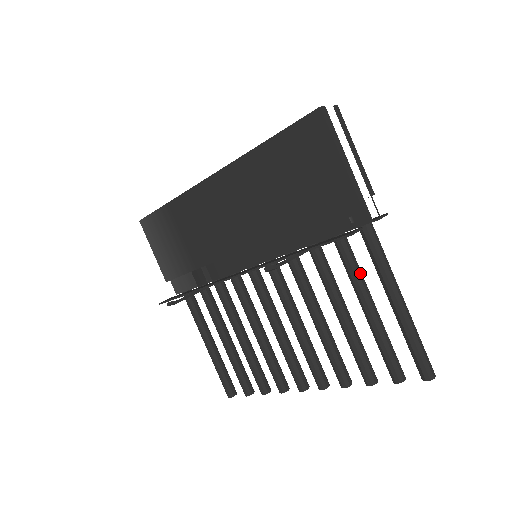
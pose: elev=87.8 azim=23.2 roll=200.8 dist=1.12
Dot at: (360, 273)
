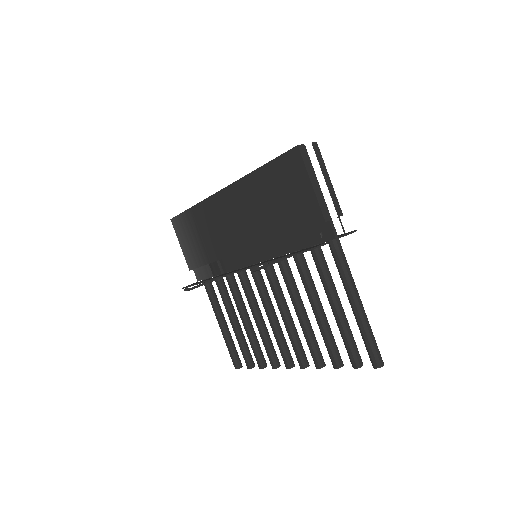
Dot at: (330, 277)
